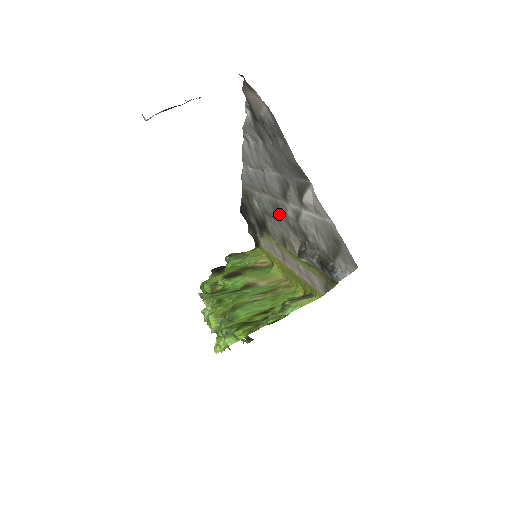
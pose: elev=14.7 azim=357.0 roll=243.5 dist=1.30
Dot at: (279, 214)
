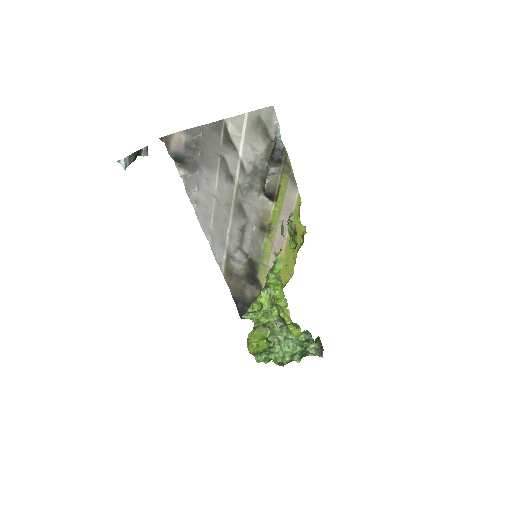
Dot at: (243, 210)
